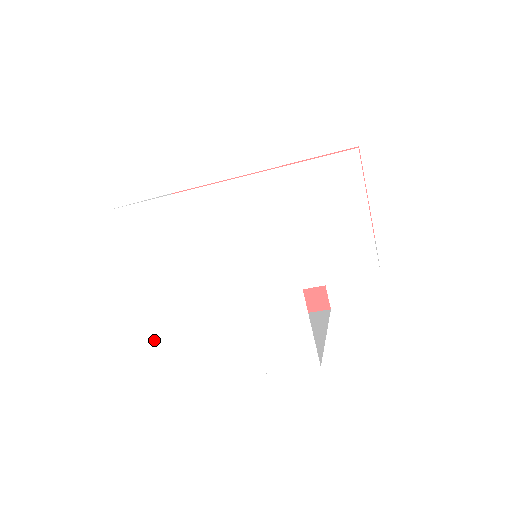
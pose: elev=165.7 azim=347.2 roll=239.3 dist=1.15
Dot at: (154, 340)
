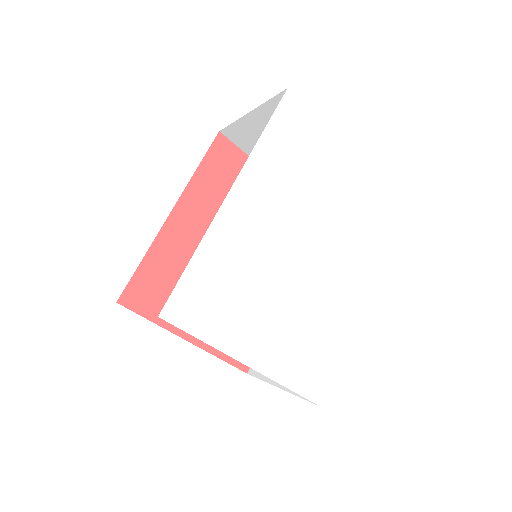
Dot at: (287, 380)
